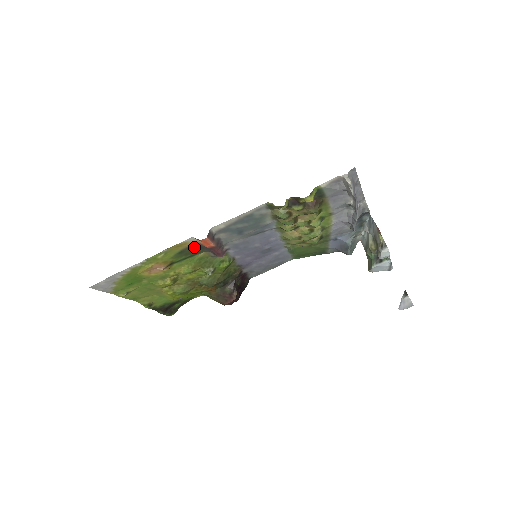
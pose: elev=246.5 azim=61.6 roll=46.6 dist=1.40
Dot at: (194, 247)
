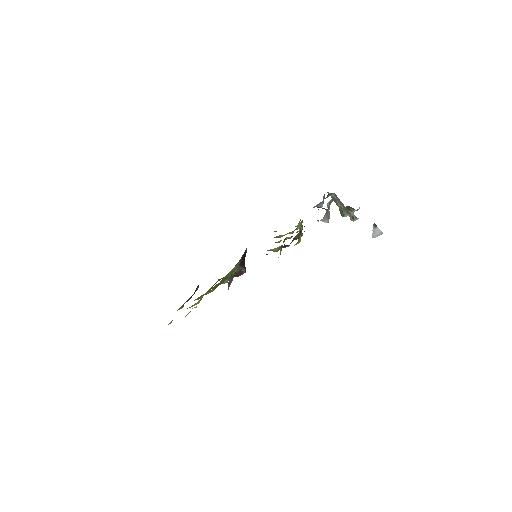
Dot at: occluded
